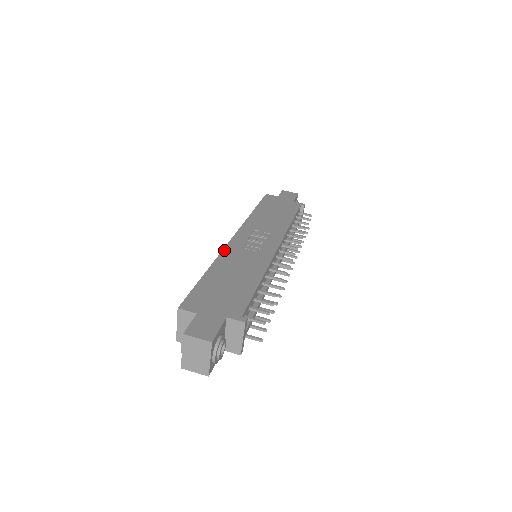
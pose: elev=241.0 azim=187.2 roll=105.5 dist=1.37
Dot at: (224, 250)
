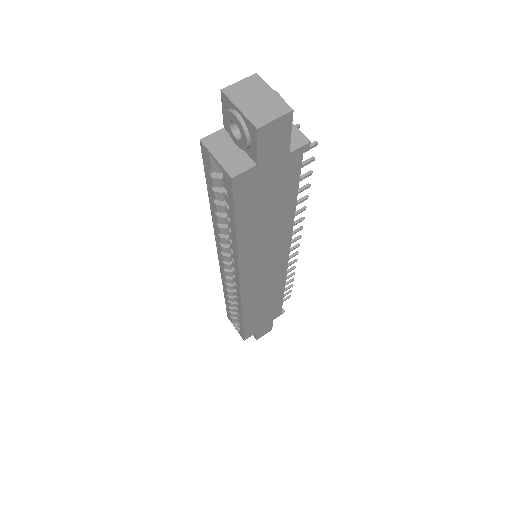
Dot at: (216, 236)
